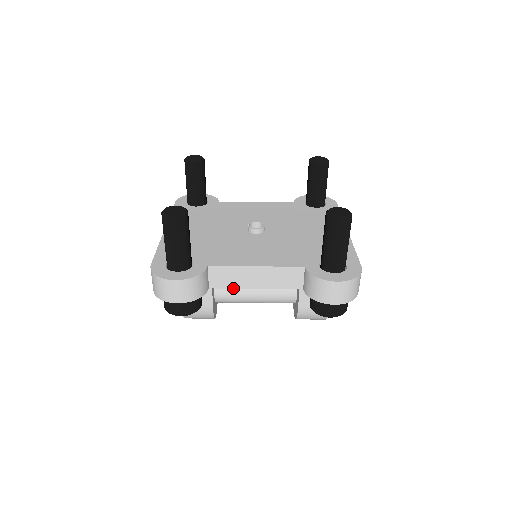
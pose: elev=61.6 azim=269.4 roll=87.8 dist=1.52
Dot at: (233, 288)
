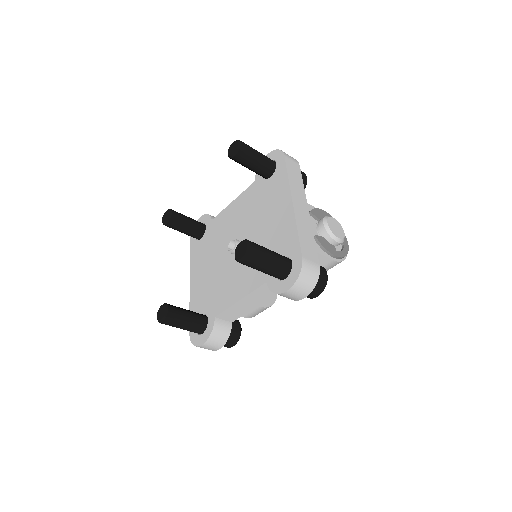
Dot at: (244, 314)
